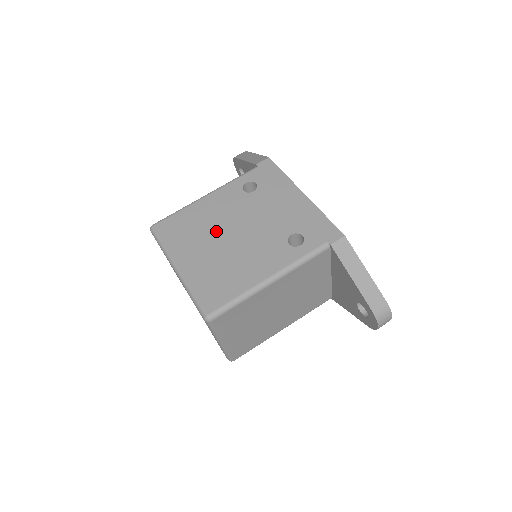
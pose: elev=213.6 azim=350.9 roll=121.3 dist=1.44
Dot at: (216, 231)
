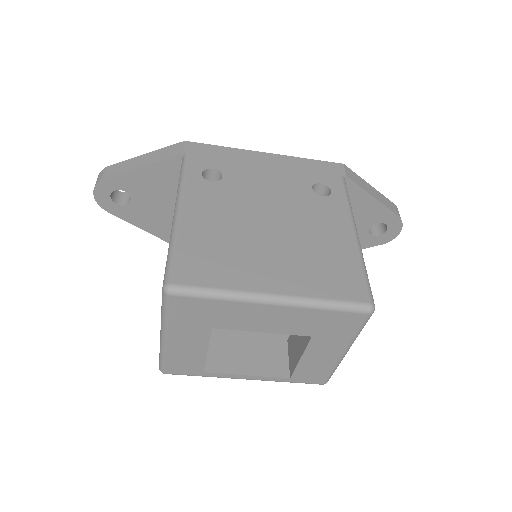
Dot at: (250, 232)
